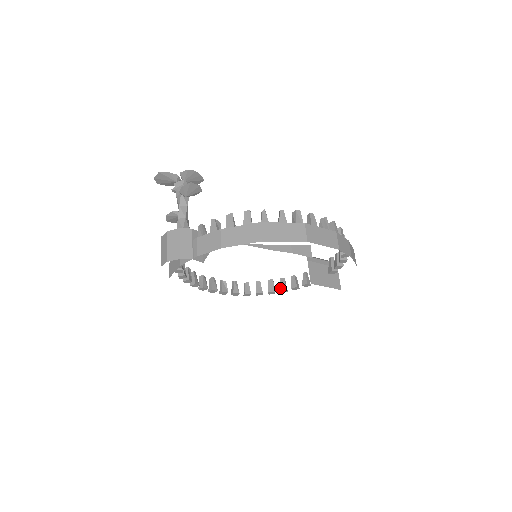
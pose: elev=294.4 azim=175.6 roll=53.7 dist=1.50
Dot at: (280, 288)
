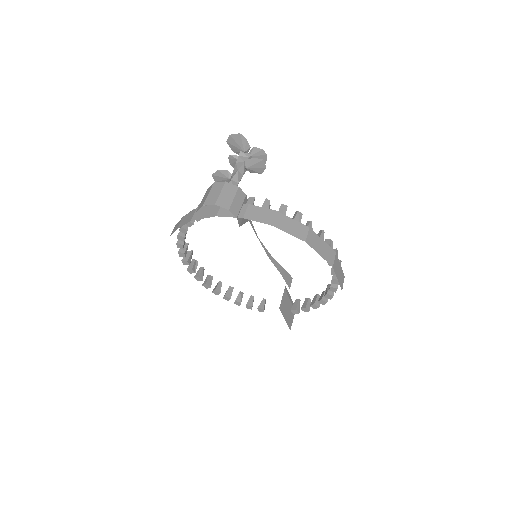
Dot at: (237, 299)
